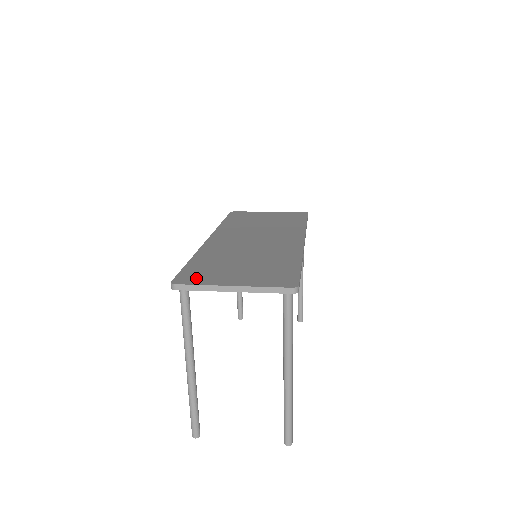
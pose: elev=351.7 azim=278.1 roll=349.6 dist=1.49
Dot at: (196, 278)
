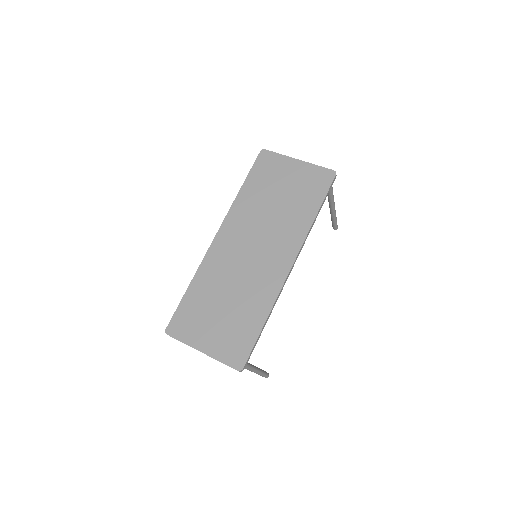
Dot at: (182, 329)
